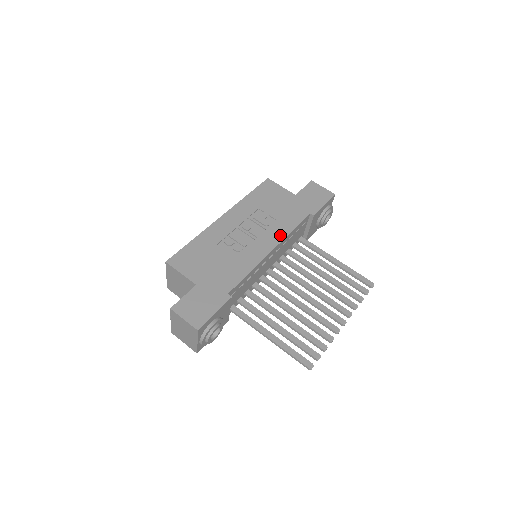
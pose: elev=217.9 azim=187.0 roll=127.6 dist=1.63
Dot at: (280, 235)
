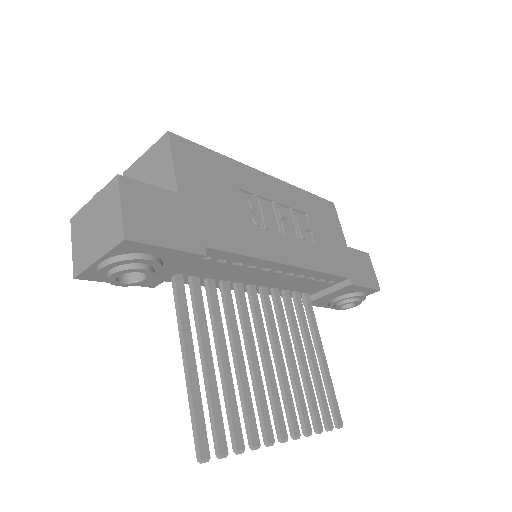
Dot at: (309, 261)
